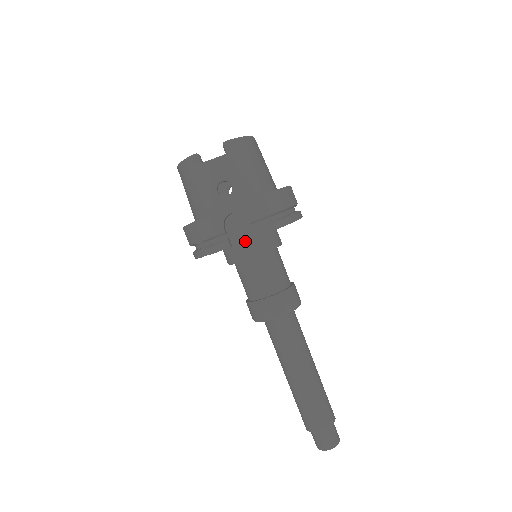
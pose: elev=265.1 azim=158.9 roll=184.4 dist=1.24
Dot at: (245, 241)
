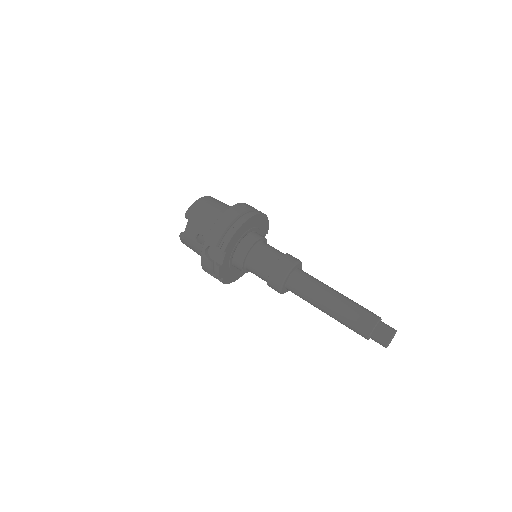
Dot at: (231, 256)
